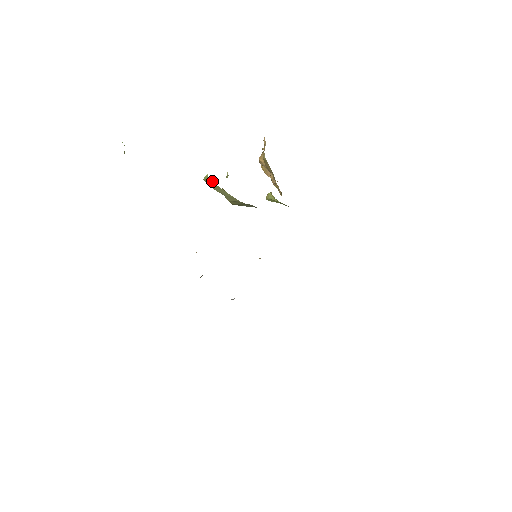
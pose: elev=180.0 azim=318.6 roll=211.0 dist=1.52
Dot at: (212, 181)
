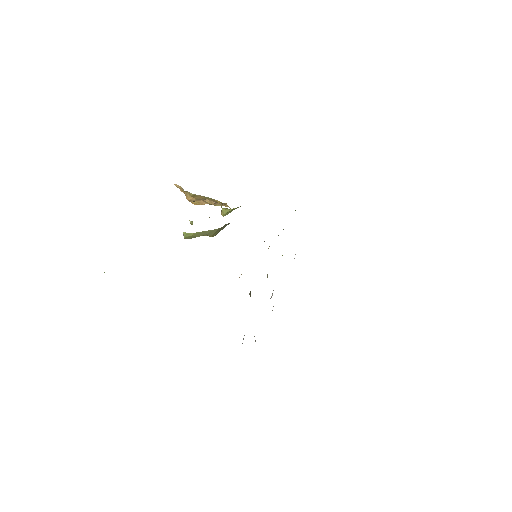
Dot at: (191, 233)
